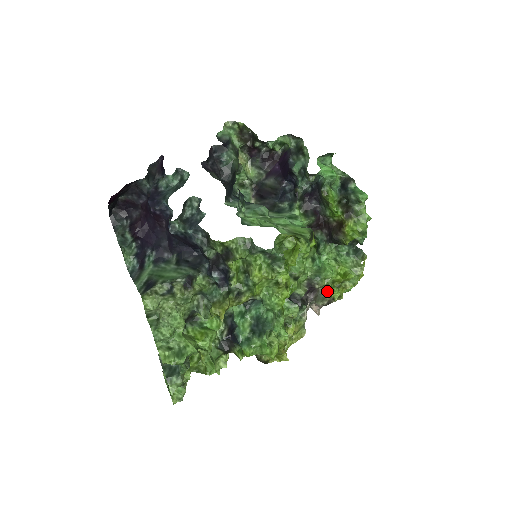
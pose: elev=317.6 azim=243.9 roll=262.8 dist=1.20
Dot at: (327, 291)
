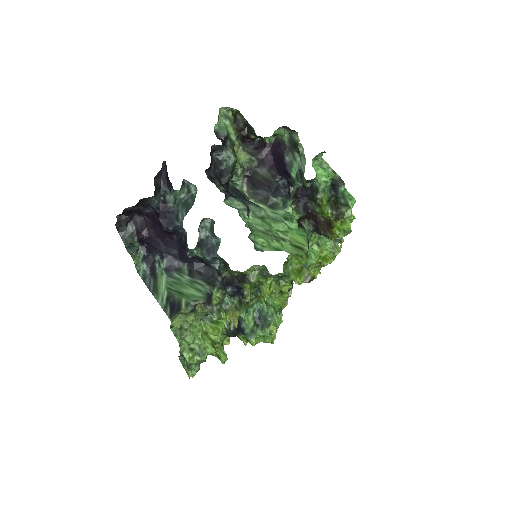
Dot at: (309, 271)
